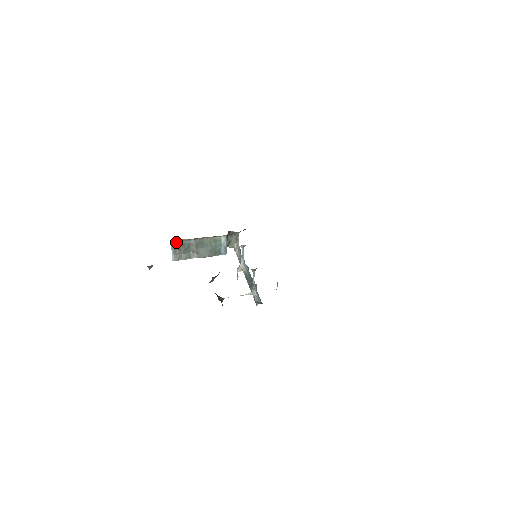
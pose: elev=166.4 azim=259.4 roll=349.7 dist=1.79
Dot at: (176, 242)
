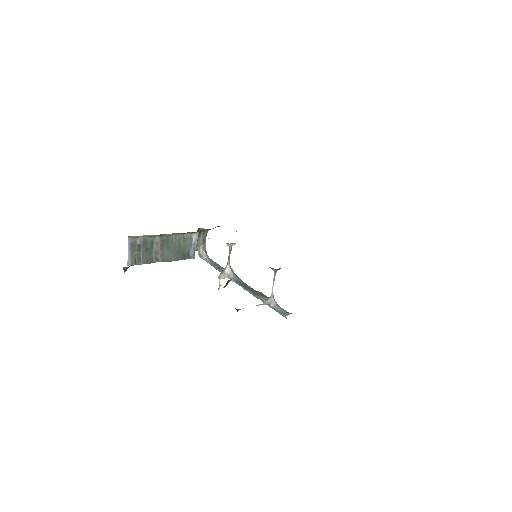
Dot at: (136, 239)
